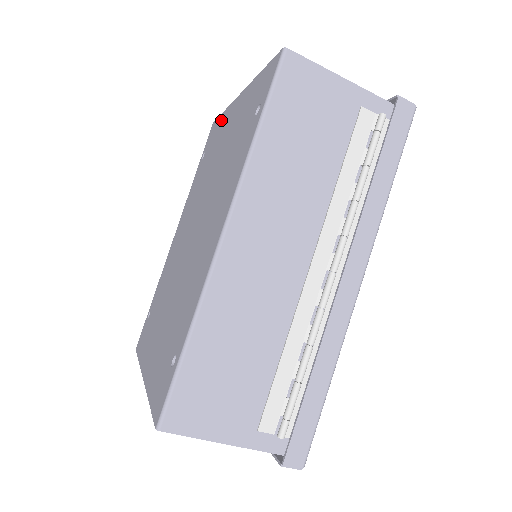
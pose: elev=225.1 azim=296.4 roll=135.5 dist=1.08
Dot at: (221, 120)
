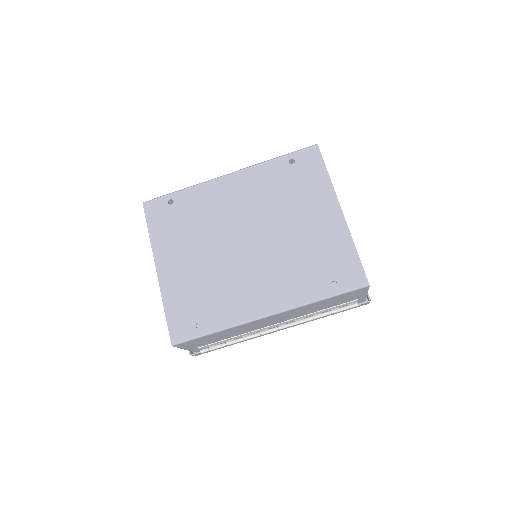
Dot at: (322, 180)
